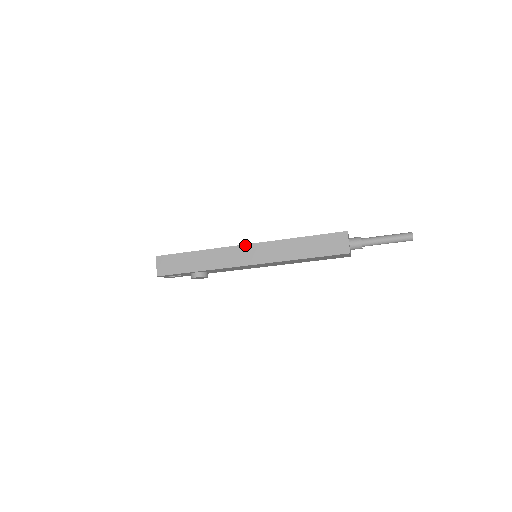
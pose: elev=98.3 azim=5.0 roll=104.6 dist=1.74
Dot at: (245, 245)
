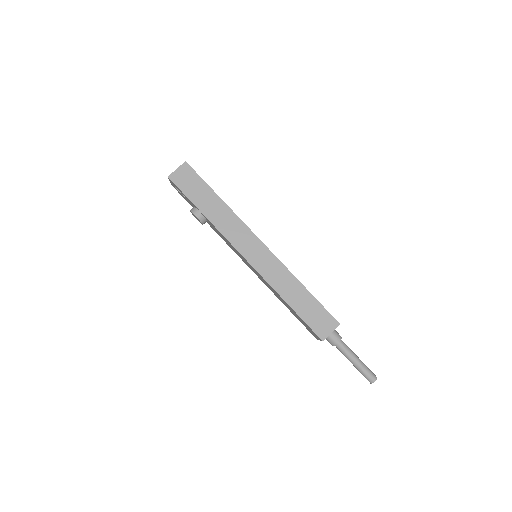
Dot at: (260, 240)
